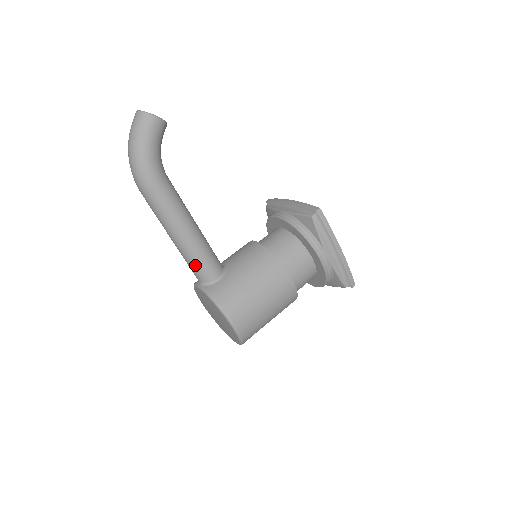
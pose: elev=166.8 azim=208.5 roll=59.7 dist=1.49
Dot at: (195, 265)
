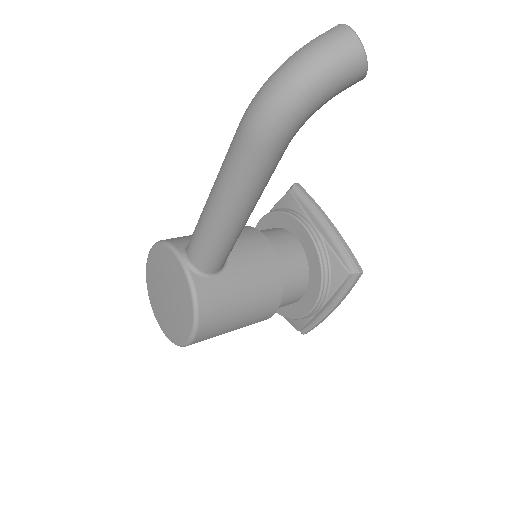
Dot at: (208, 249)
